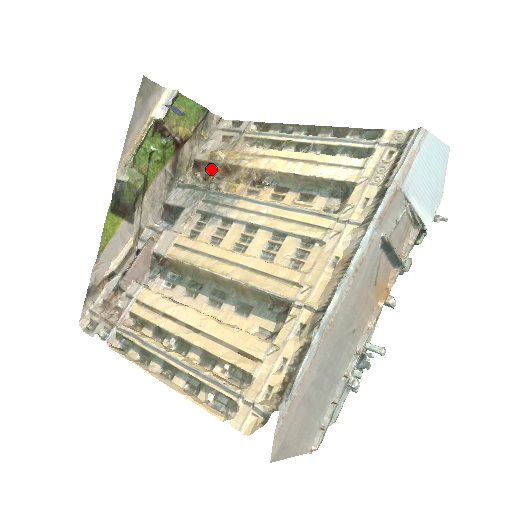
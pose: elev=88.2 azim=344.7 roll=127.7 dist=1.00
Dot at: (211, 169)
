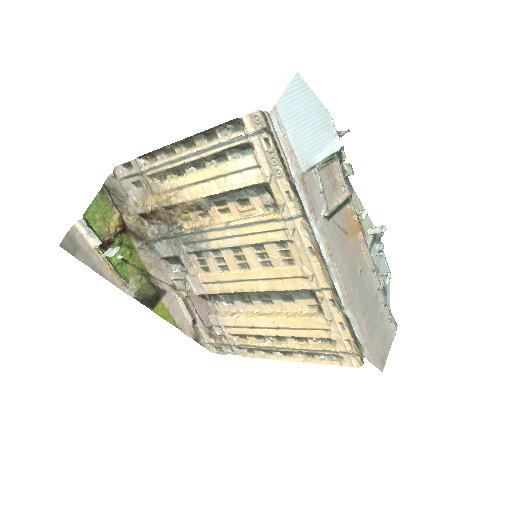
Dot at: (158, 215)
